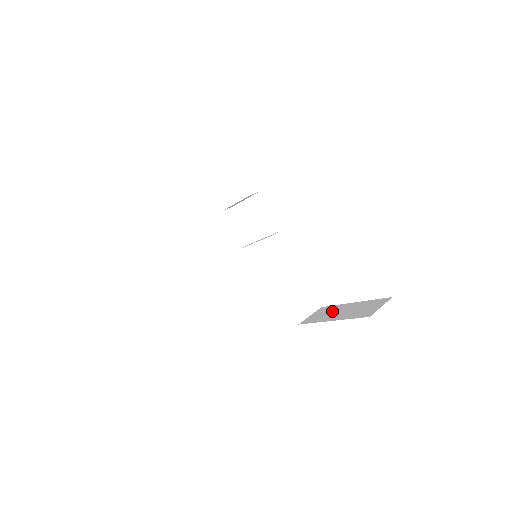
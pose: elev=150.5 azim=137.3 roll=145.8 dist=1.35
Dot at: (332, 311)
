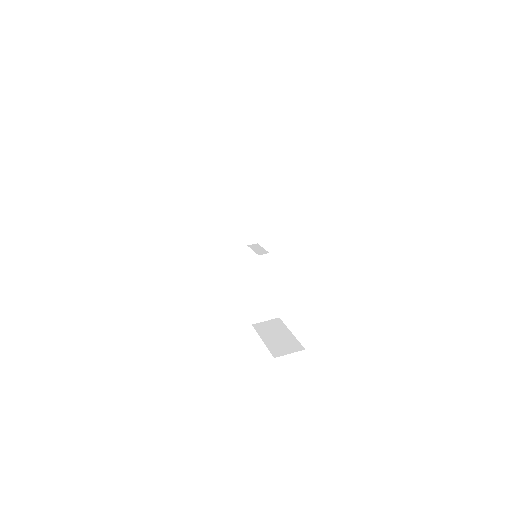
Dot at: (275, 329)
